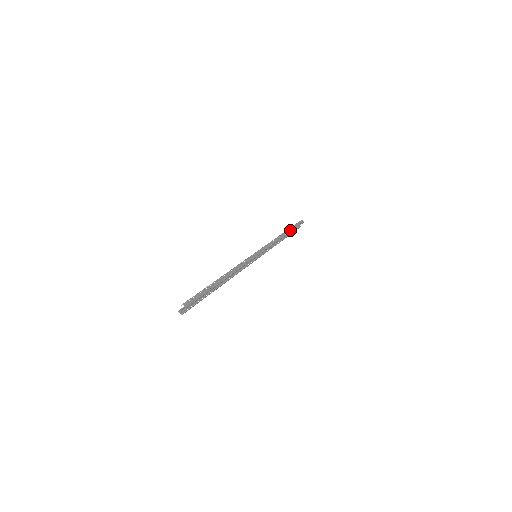
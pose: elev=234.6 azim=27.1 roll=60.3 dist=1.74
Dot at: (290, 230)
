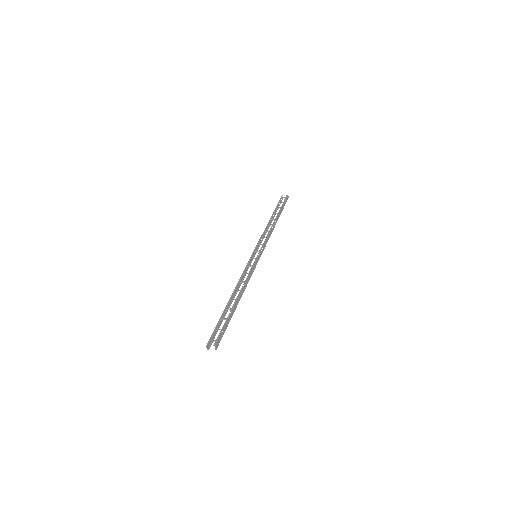
Dot at: (280, 214)
